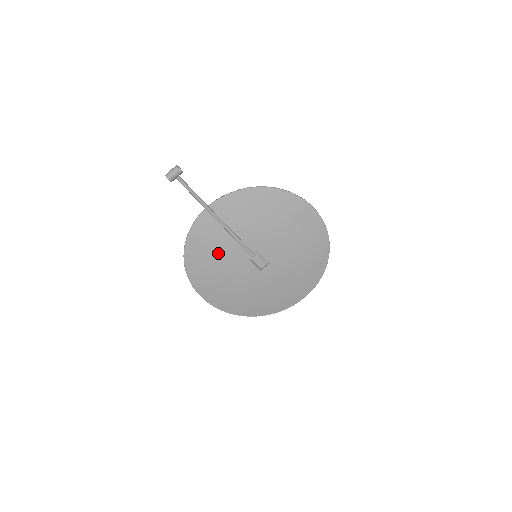
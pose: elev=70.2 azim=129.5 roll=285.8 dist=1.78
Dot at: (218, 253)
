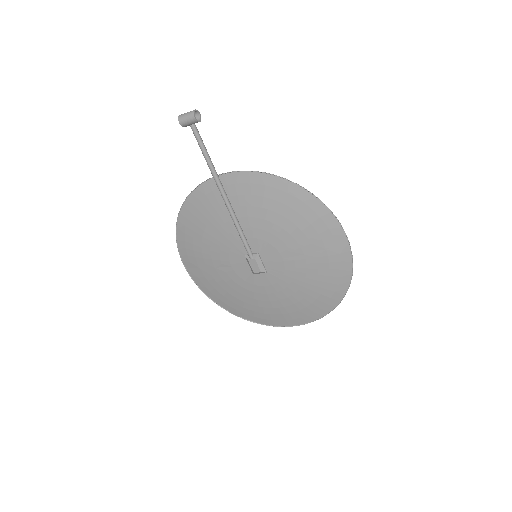
Dot at: (214, 231)
